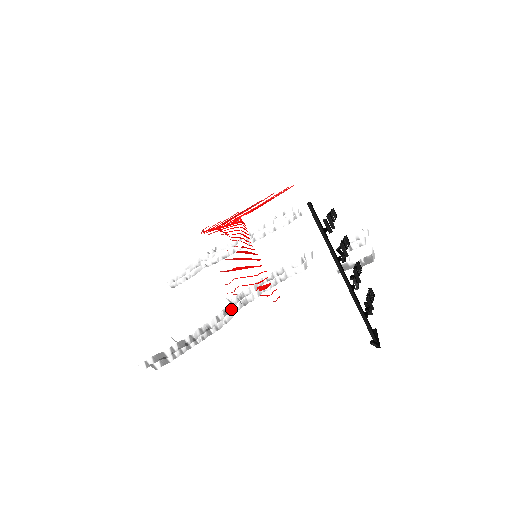
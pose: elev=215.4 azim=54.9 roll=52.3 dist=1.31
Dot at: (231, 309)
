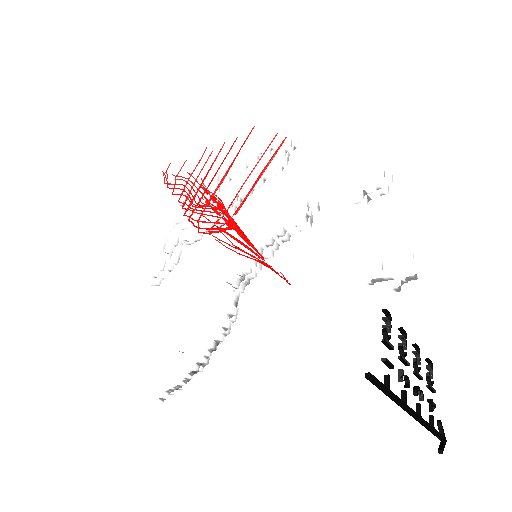
Dot at: (236, 308)
